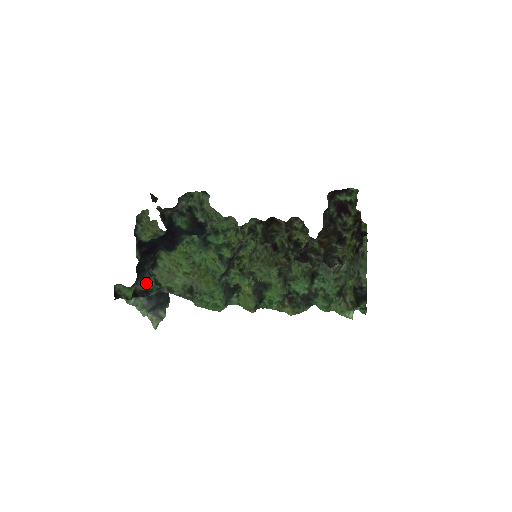
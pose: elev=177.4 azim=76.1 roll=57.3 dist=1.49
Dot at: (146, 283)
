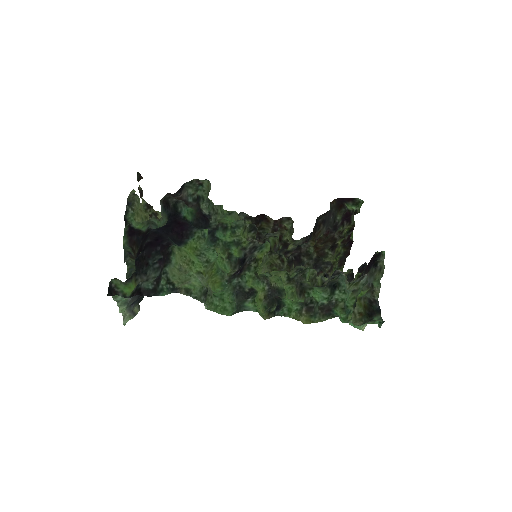
Dot at: (154, 281)
